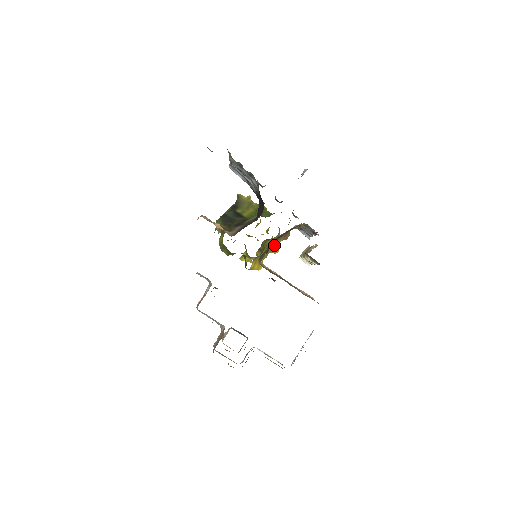
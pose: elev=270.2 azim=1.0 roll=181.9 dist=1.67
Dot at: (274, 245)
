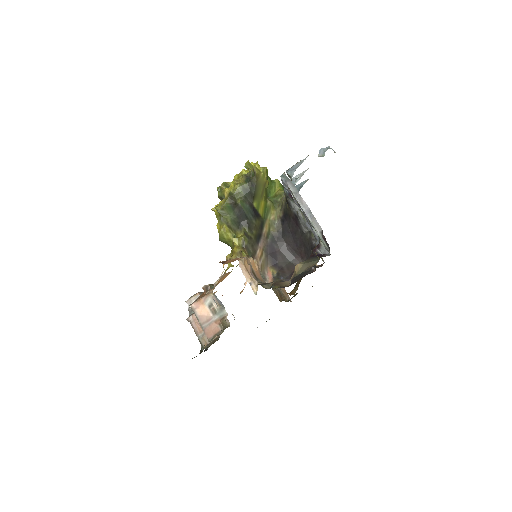
Dot at: occluded
